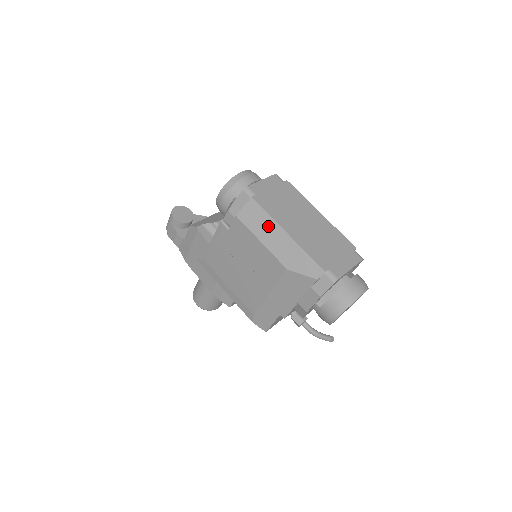
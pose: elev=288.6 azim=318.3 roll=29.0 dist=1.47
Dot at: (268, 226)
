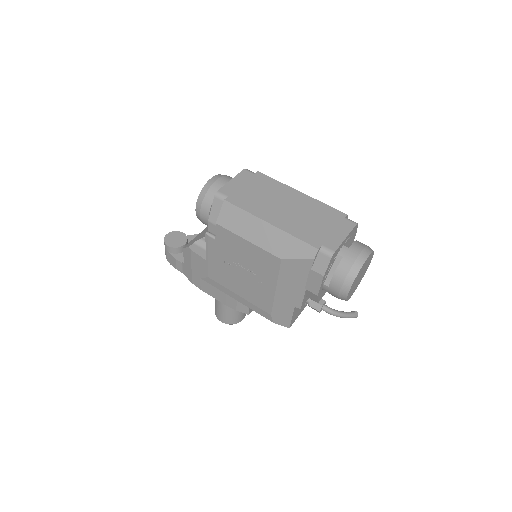
Dot at: (249, 223)
